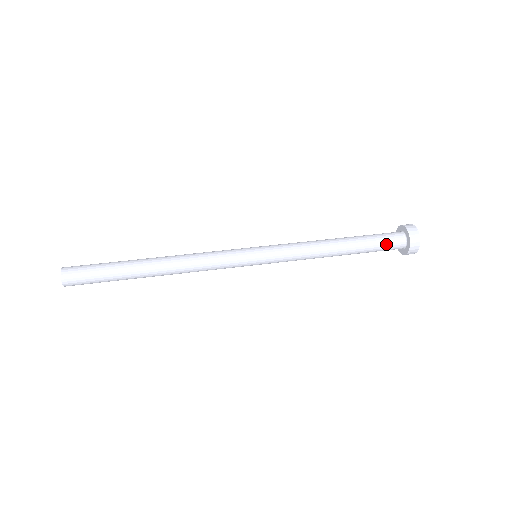
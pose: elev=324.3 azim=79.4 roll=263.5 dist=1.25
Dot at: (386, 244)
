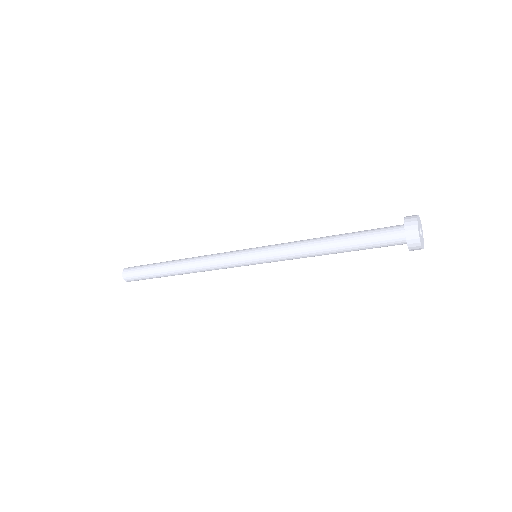
Dot at: (381, 236)
